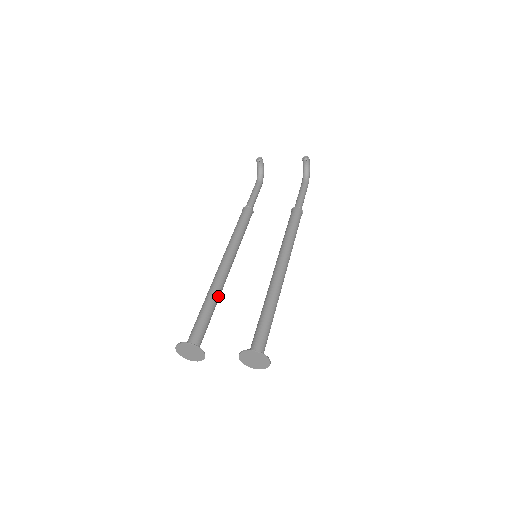
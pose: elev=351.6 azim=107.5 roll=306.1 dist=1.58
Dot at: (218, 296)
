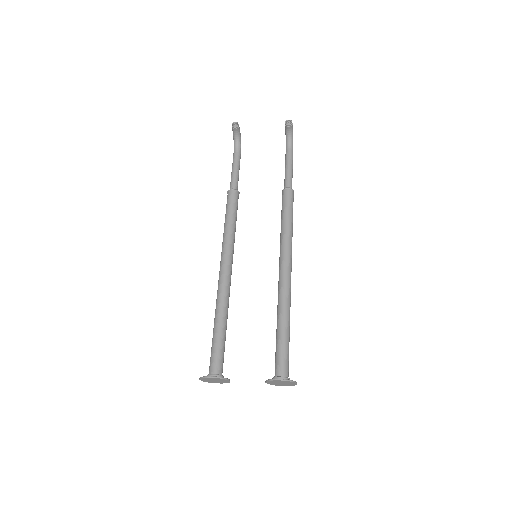
Dot at: (227, 311)
